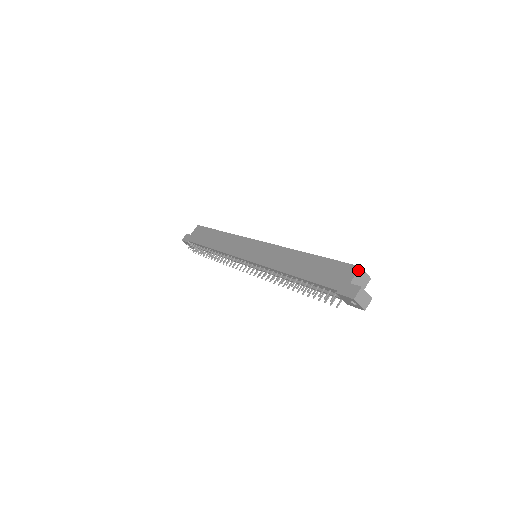
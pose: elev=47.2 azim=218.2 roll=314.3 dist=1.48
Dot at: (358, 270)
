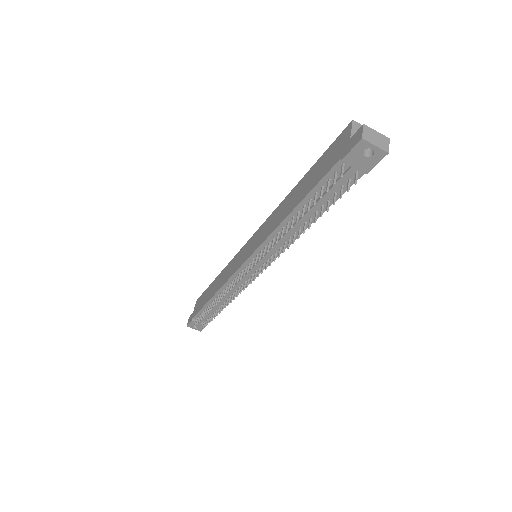
Dot at: (352, 124)
